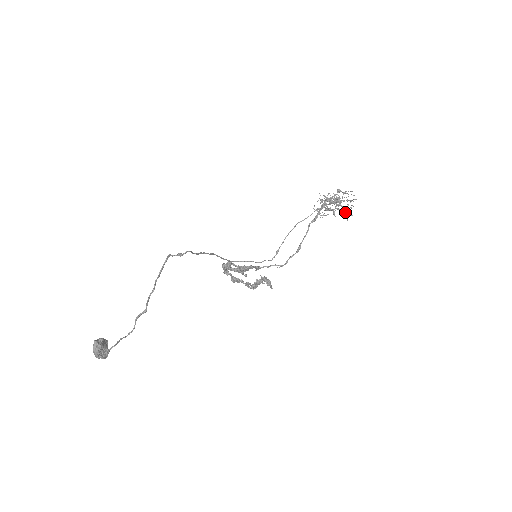
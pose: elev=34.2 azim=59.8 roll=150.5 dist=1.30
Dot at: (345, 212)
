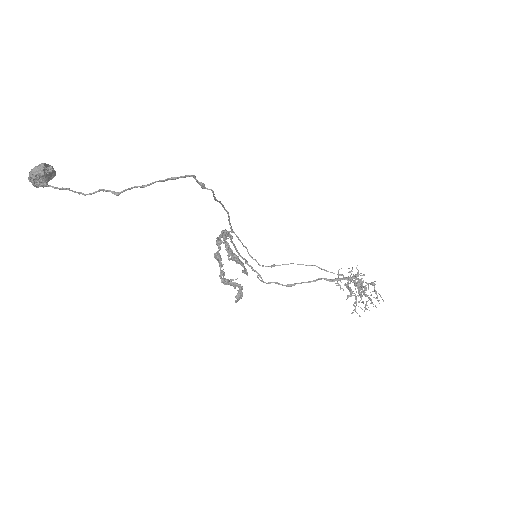
Dot at: occluded
